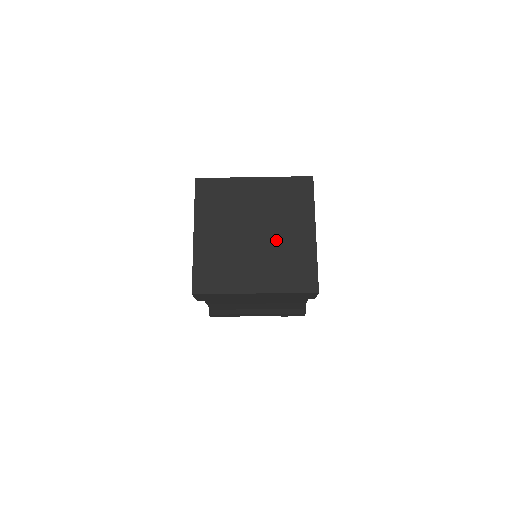
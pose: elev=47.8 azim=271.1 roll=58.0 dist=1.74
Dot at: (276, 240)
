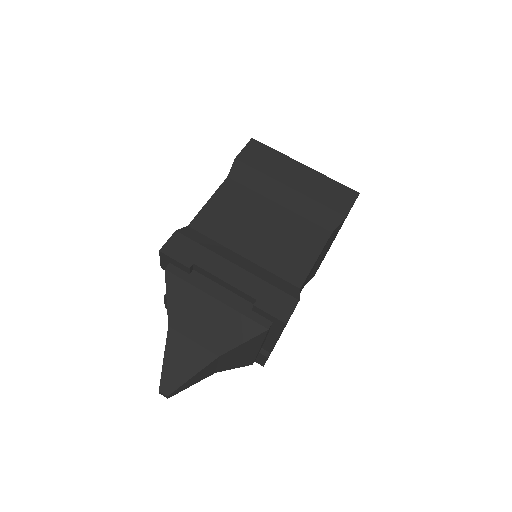
Dot at: occluded
